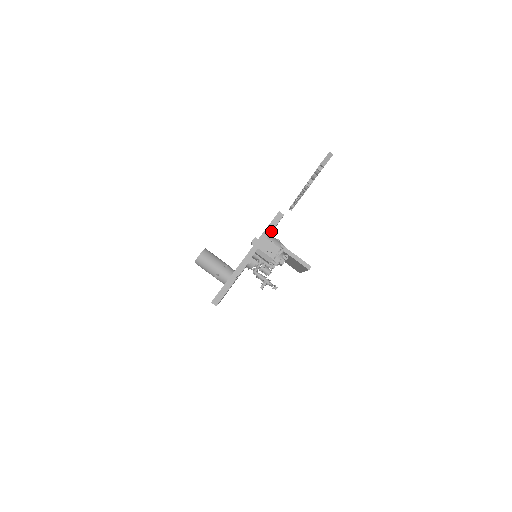
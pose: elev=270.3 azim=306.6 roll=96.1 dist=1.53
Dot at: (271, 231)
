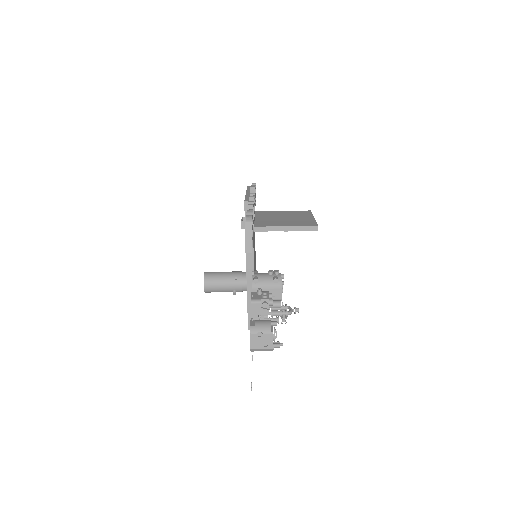
Dot at: occluded
